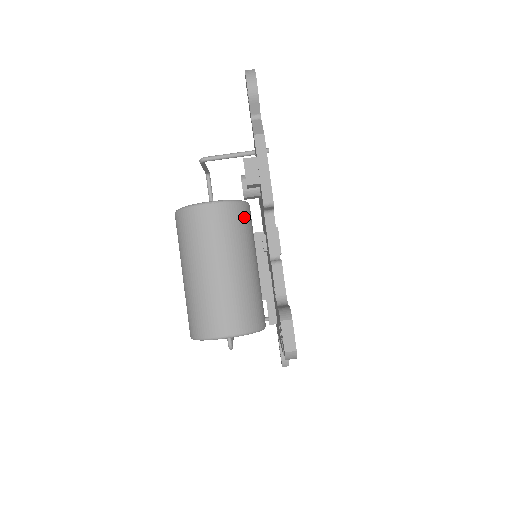
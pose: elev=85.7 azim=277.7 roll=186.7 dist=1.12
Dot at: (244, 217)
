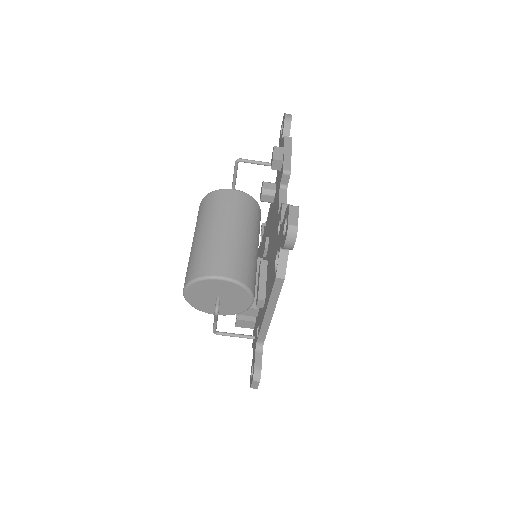
Dot at: (257, 212)
